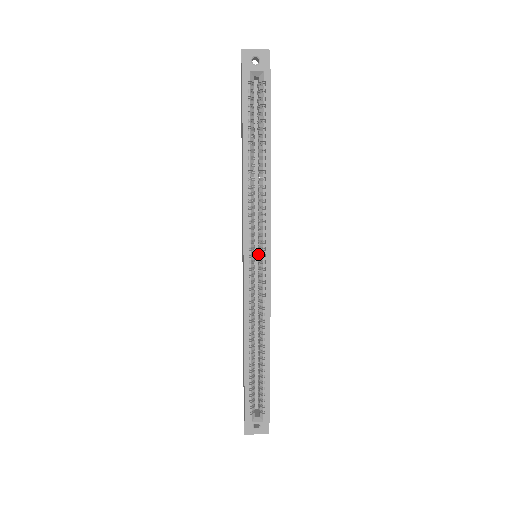
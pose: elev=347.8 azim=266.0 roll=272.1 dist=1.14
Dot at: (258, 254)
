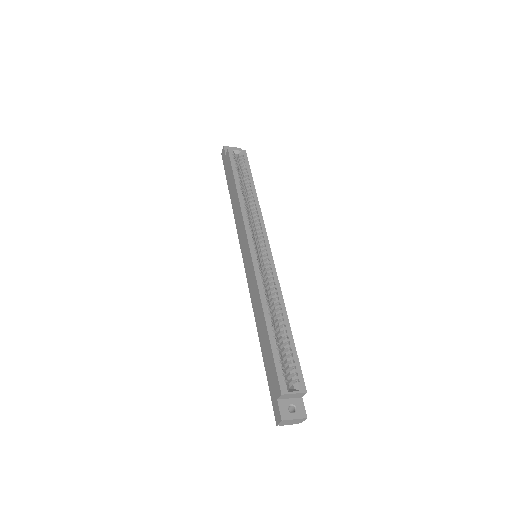
Dot at: (258, 250)
